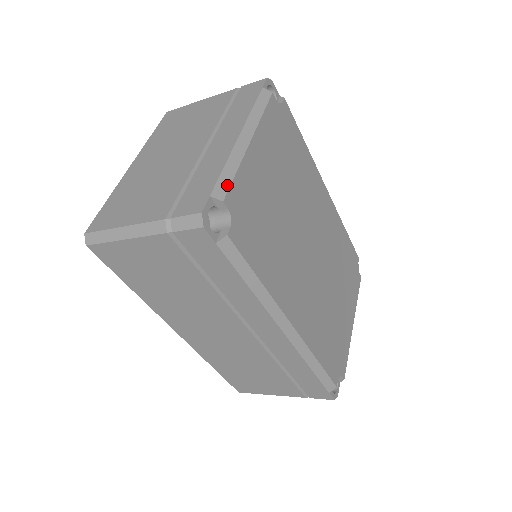
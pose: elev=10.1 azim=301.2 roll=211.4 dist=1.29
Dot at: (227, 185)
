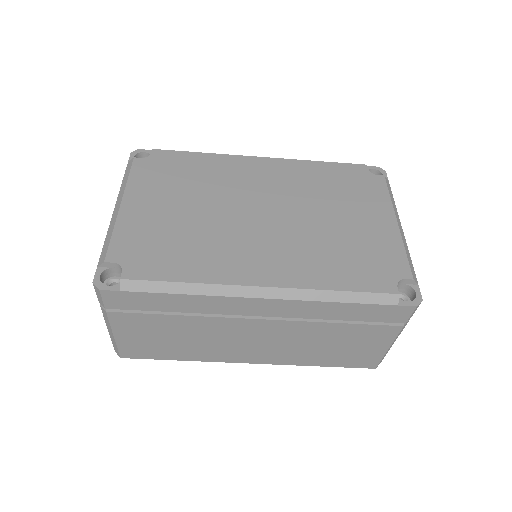
Dot at: (106, 249)
